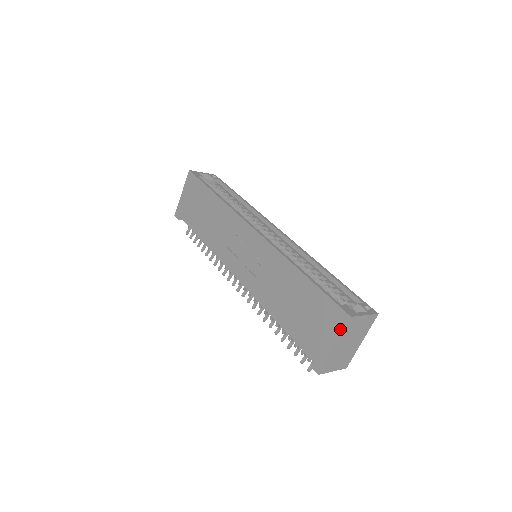
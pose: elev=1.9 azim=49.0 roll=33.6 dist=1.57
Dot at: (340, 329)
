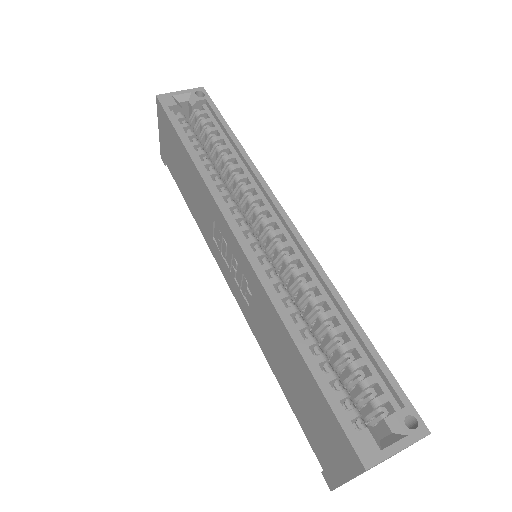
Dot at: (352, 470)
